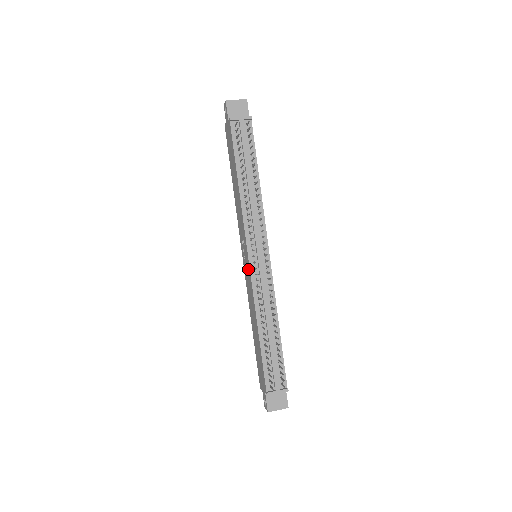
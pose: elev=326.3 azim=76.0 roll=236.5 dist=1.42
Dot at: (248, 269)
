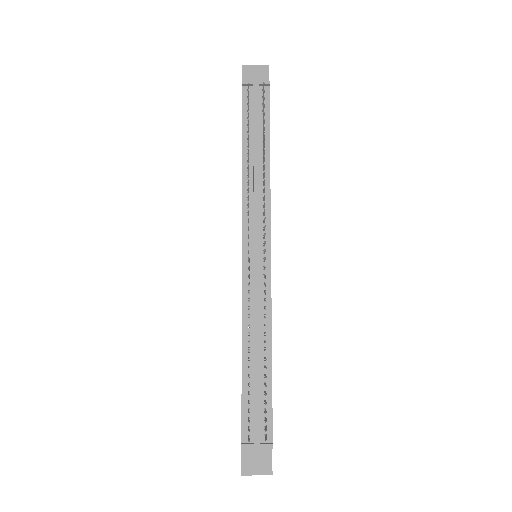
Dot at: occluded
